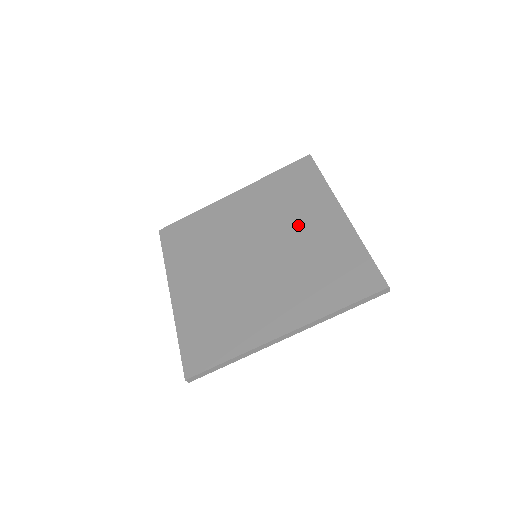
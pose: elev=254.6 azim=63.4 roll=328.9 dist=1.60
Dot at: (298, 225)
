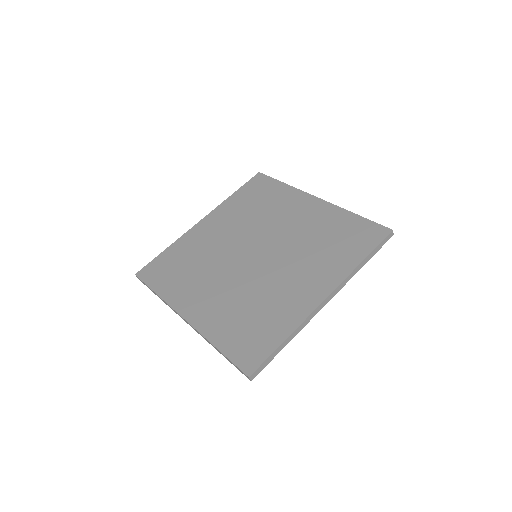
Dot at: (283, 220)
